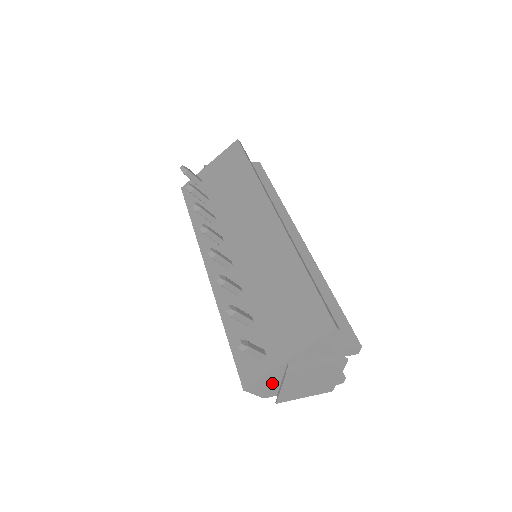
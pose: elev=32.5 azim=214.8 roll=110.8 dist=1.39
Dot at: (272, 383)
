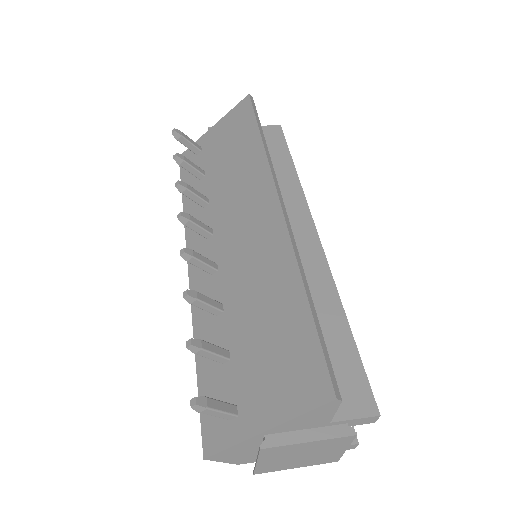
Dot at: (246, 452)
